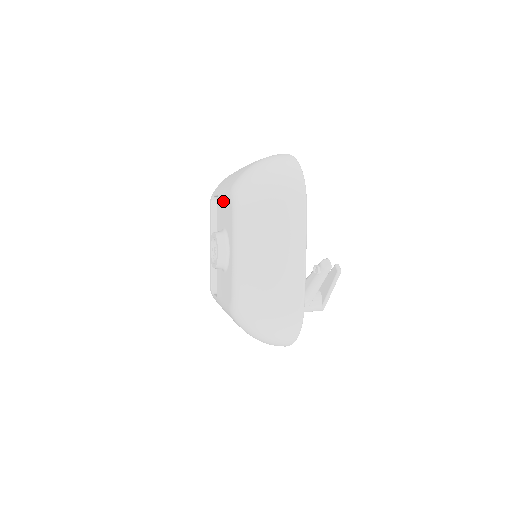
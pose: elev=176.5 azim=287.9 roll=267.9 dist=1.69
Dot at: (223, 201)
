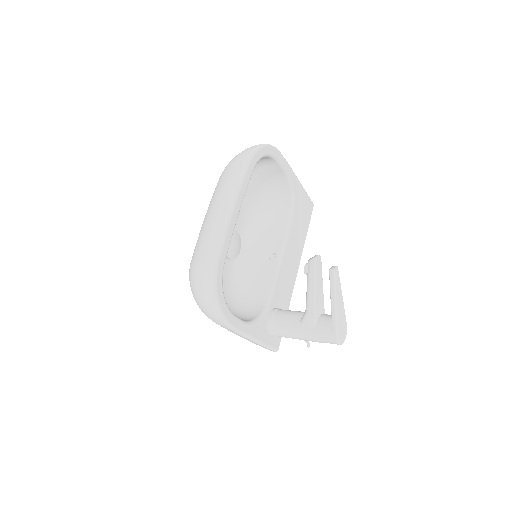
Dot at: occluded
